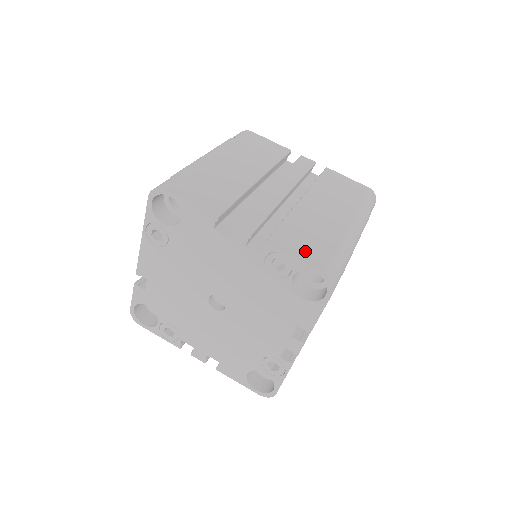
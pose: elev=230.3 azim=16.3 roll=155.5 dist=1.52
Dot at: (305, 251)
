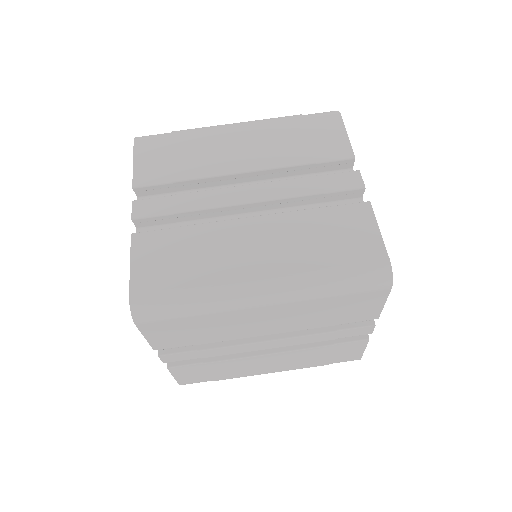
Dot at: (149, 266)
